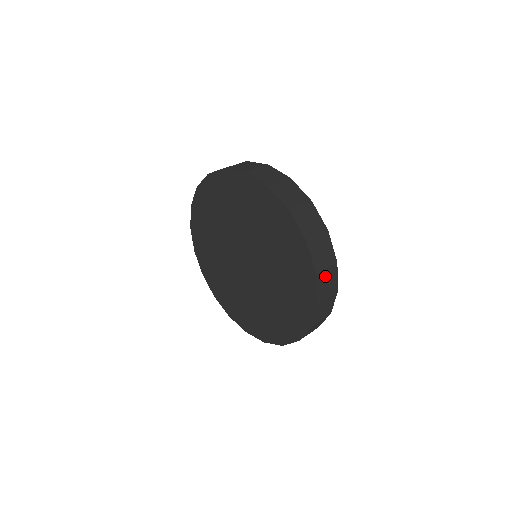
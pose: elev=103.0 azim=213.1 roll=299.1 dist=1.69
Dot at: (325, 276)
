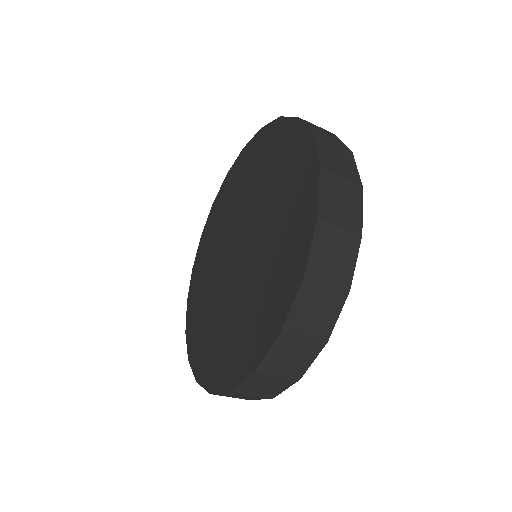
Dot at: (337, 187)
